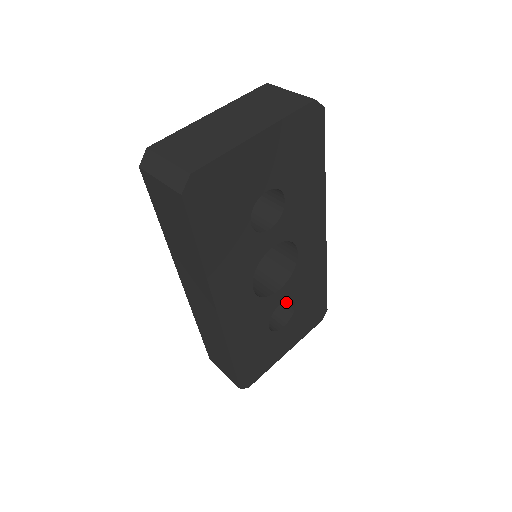
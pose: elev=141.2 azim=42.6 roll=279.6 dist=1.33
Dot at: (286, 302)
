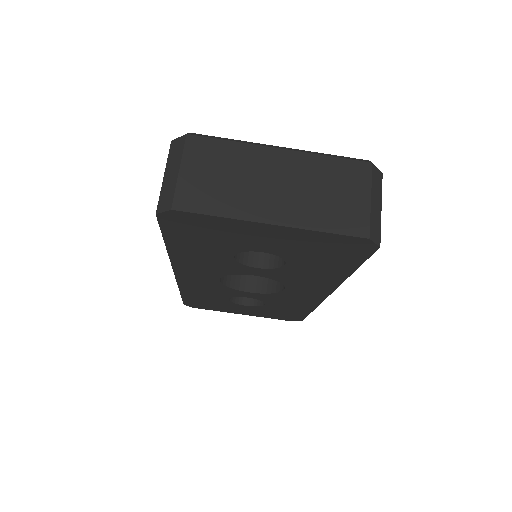
Dot at: occluded
